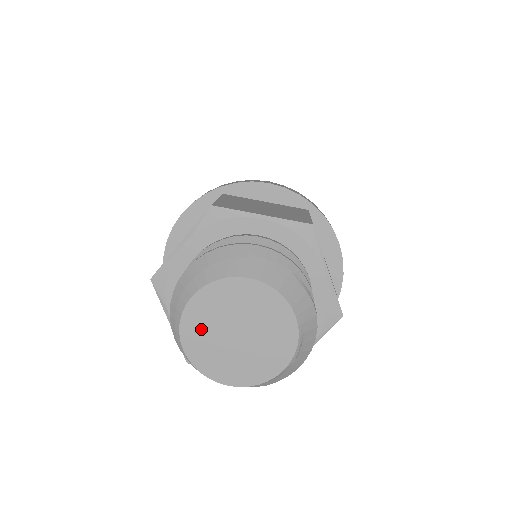
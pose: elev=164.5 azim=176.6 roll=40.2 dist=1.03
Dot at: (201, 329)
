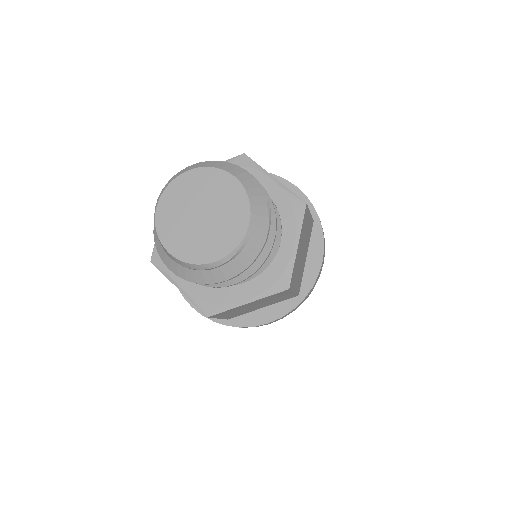
Dot at: (179, 197)
